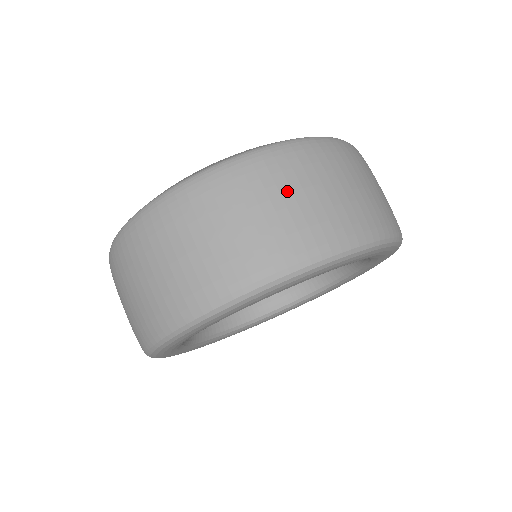
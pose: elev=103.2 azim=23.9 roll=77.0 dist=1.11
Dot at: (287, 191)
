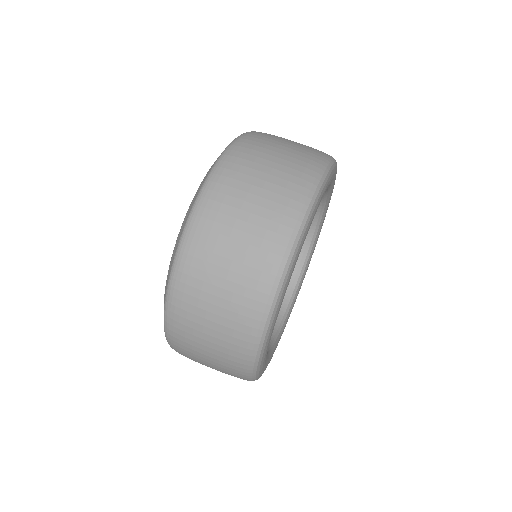
Dot at: (284, 139)
